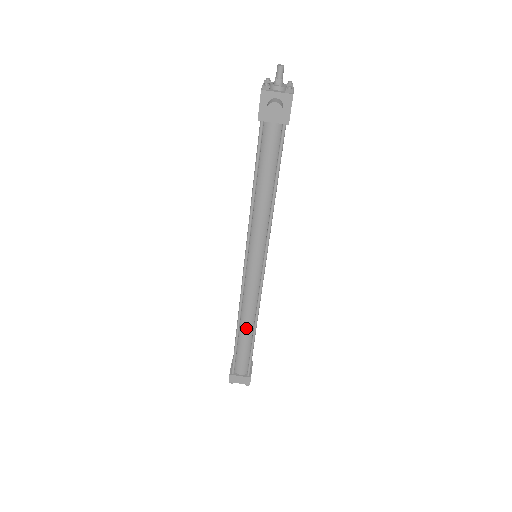
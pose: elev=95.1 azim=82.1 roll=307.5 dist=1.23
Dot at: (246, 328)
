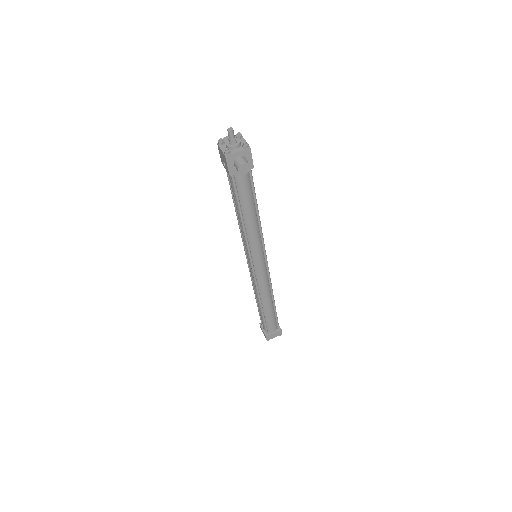
Dot at: (267, 303)
